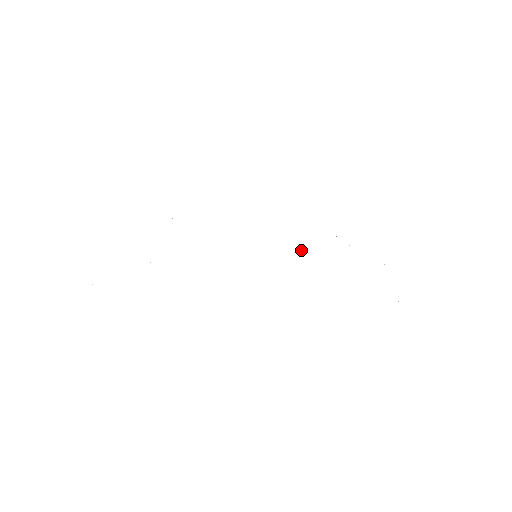
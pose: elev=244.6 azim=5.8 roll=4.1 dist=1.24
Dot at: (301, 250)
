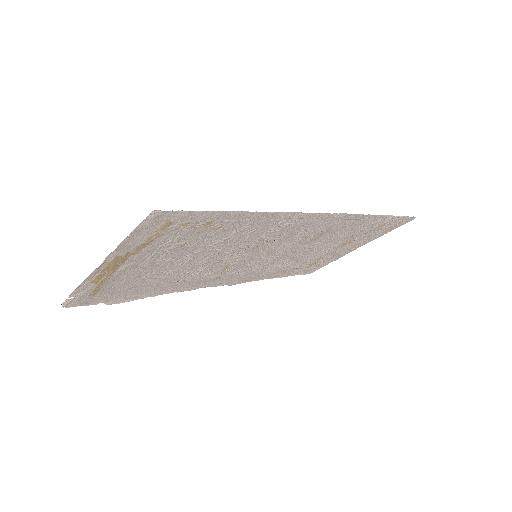
Dot at: (280, 260)
